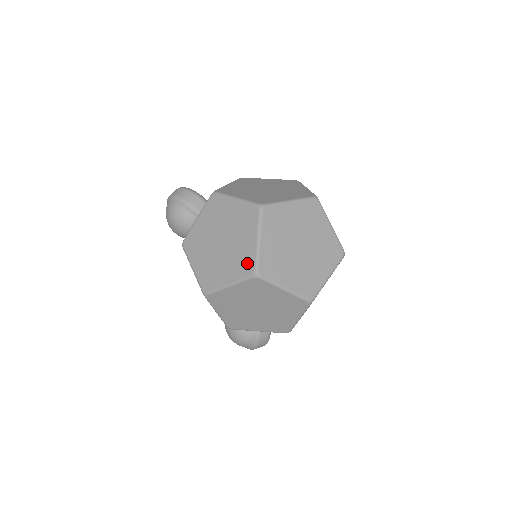
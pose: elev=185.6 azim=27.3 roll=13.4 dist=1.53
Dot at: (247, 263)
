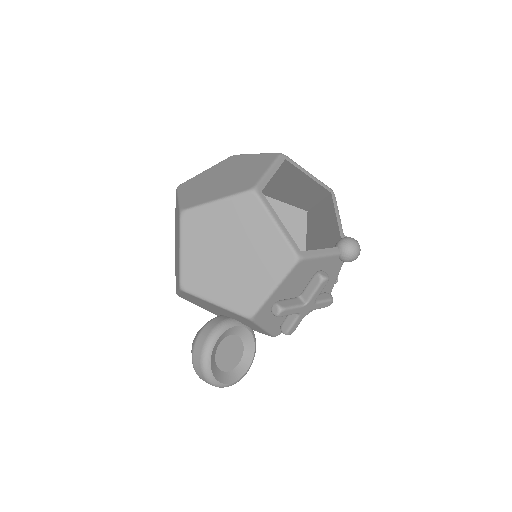
Dot at: occluded
